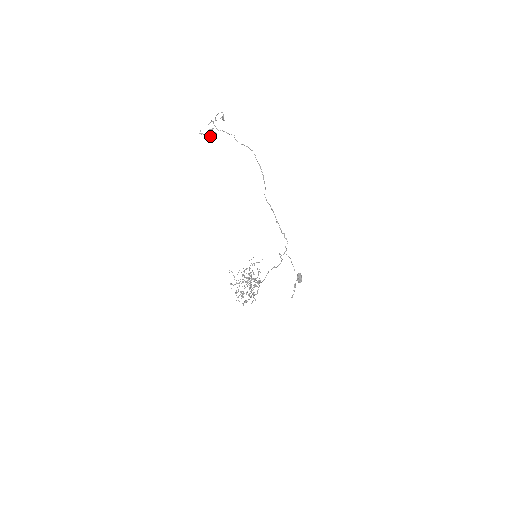
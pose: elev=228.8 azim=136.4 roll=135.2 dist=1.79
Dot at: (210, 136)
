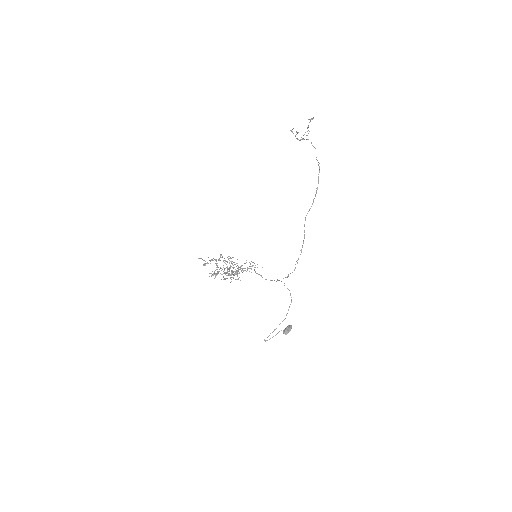
Dot at: occluded
